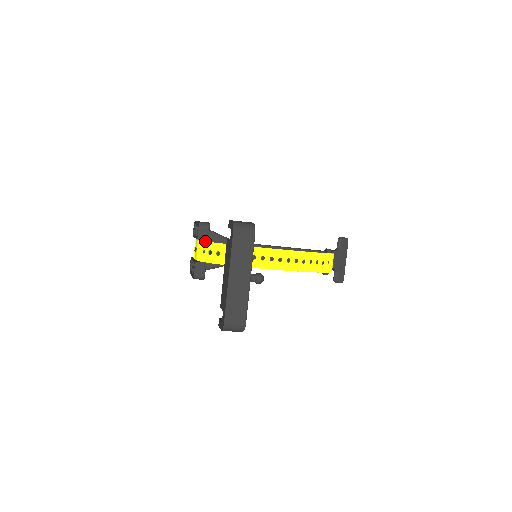
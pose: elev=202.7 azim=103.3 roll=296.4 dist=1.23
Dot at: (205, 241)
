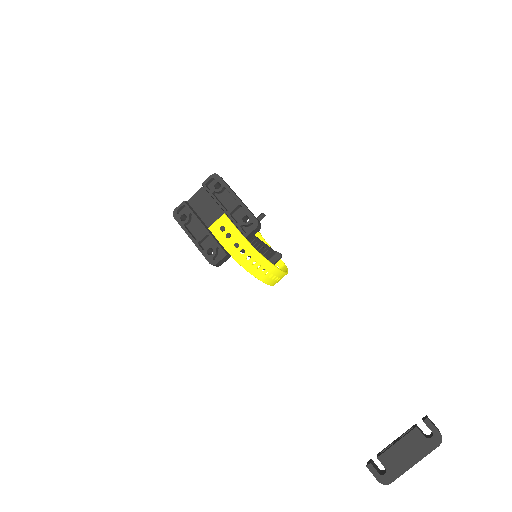
Dot at: occluded
